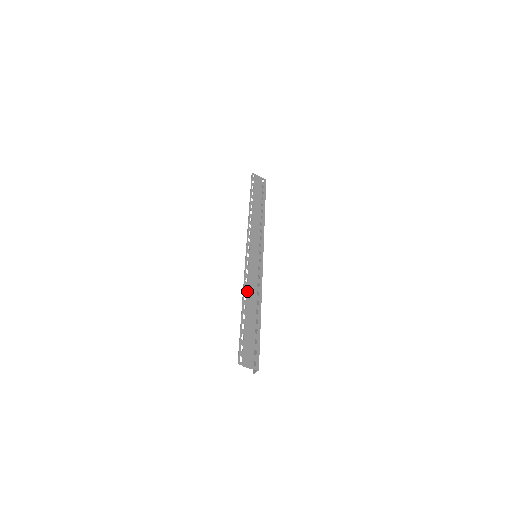
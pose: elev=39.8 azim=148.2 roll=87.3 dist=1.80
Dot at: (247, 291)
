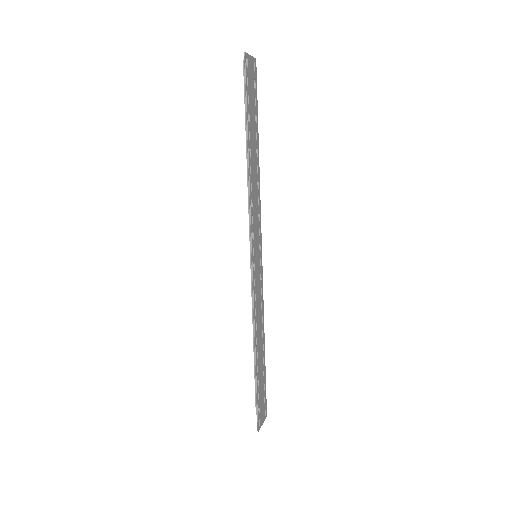
Dot at: (257, 330)
